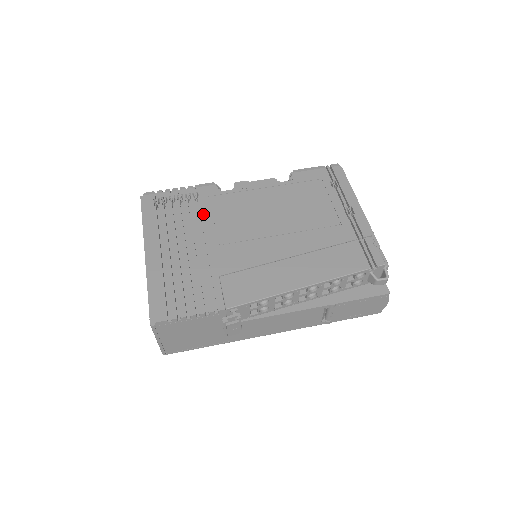
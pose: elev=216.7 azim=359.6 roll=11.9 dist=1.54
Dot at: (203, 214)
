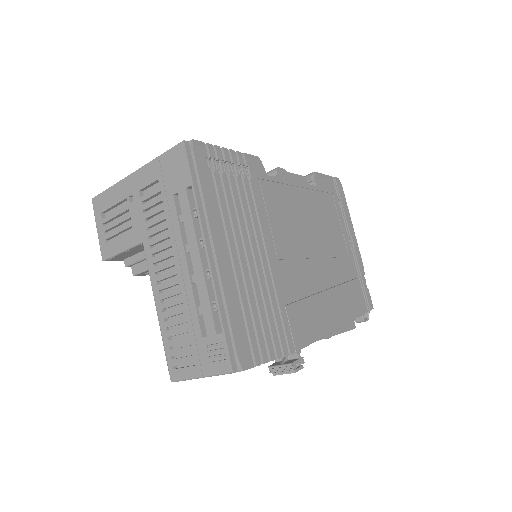
Dot at: (259, 206)
